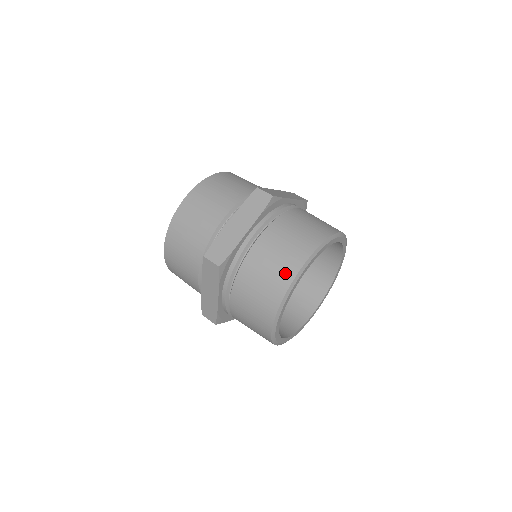
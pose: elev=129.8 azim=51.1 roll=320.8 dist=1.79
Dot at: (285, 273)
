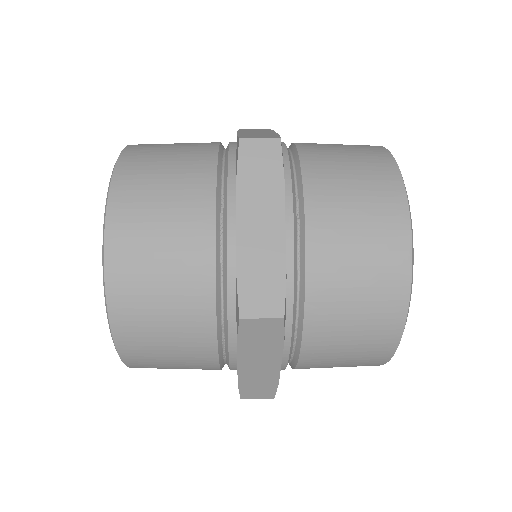
Dot at: (392, 256)
